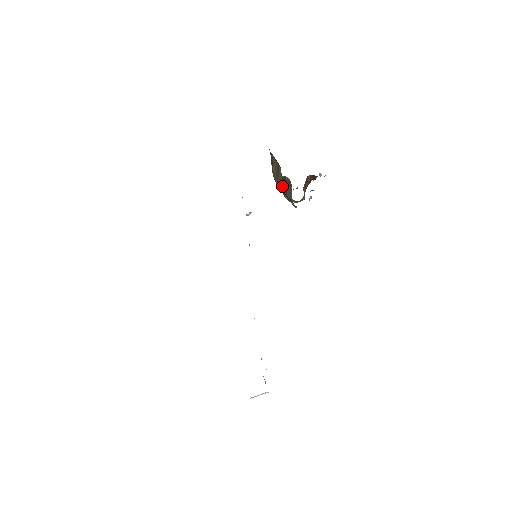
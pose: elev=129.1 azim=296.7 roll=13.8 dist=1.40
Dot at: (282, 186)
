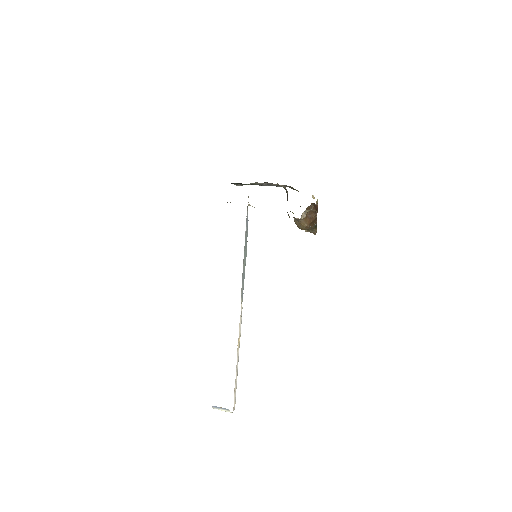
Dot at: occluded
